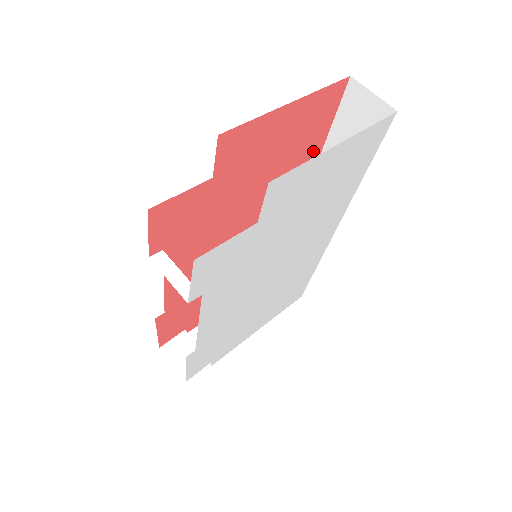
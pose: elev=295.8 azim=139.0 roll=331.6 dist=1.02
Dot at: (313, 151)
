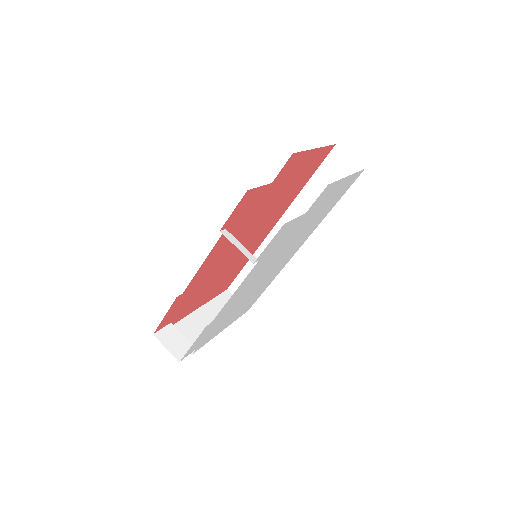
Dot at: (299, 189)
